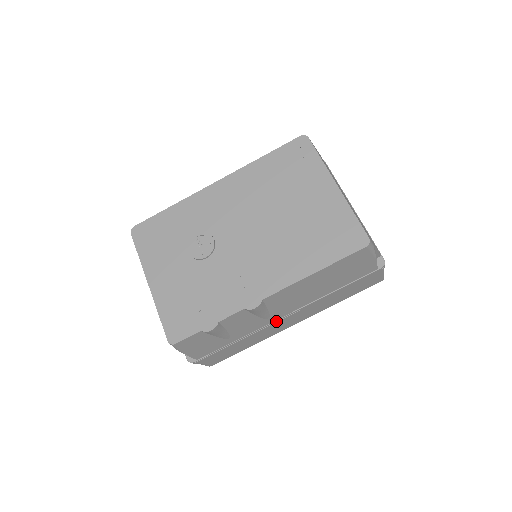
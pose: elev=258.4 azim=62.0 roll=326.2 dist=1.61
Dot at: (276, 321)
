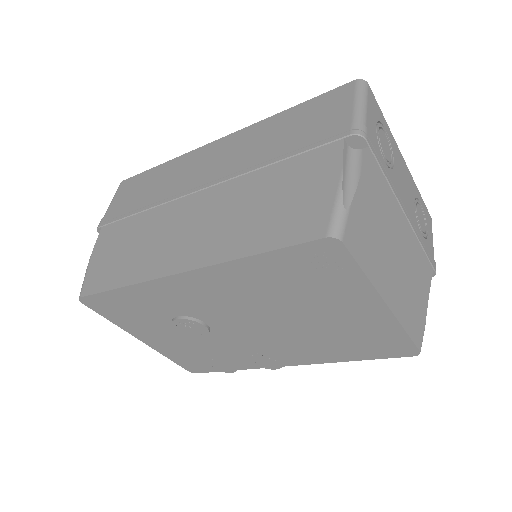
Dot at: occluded
